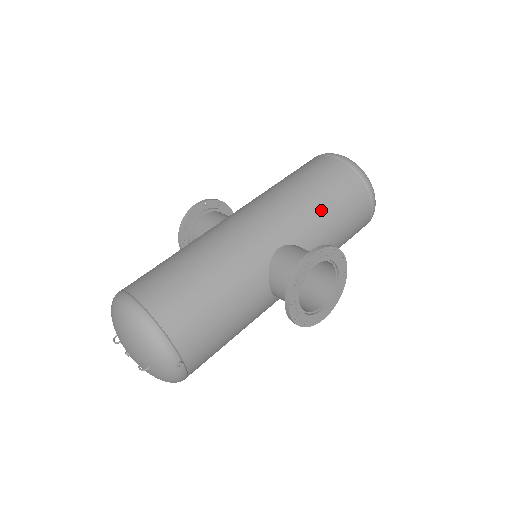
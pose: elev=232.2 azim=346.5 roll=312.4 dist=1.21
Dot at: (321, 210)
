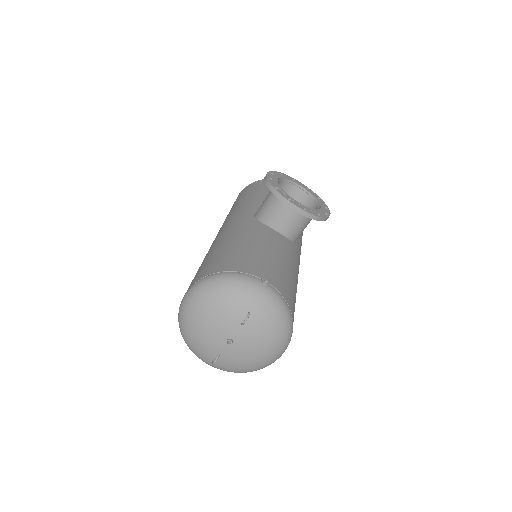
Dot at: (258, 196)
